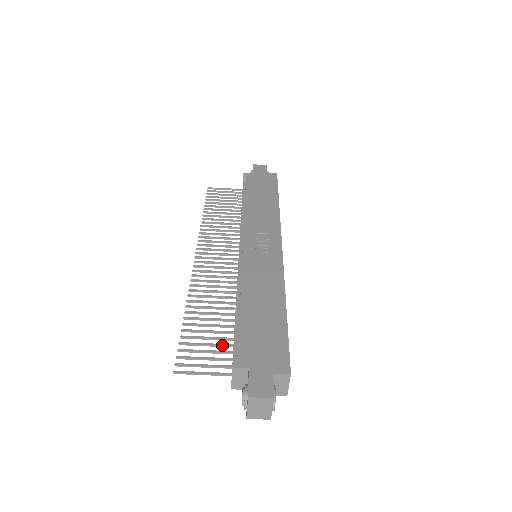
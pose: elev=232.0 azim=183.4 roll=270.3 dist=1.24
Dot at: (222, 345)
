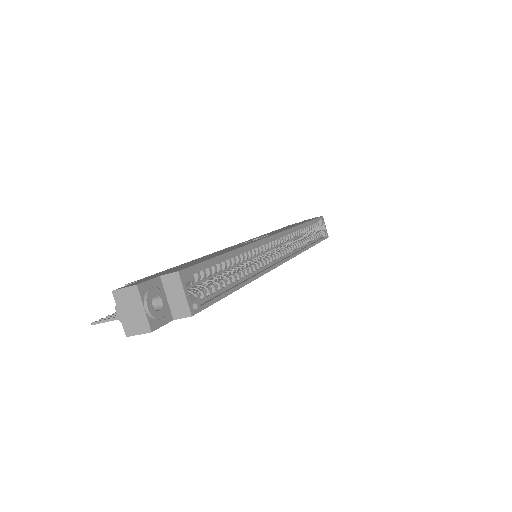
Dot at: occluded
